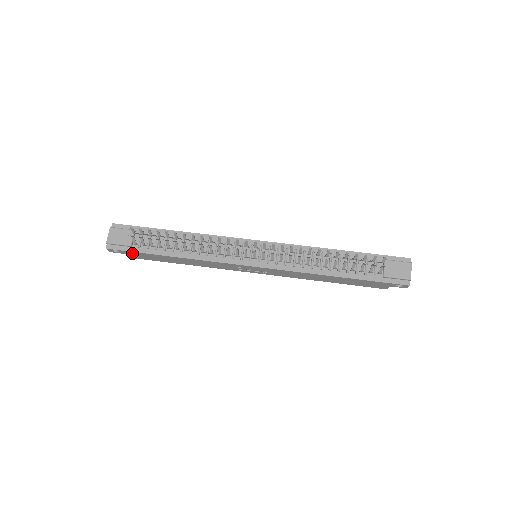
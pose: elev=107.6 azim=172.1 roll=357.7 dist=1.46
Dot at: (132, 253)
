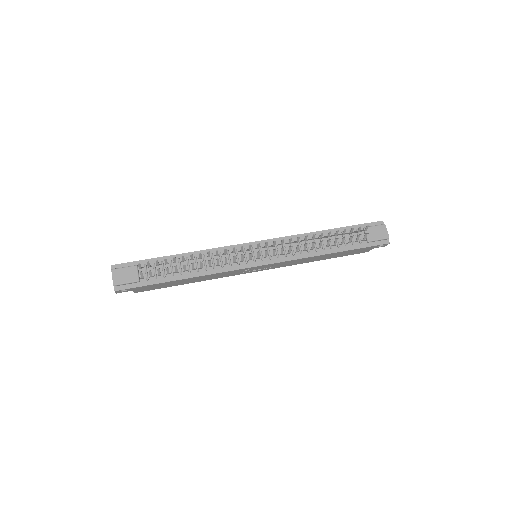
Dot at: (141, 288)
